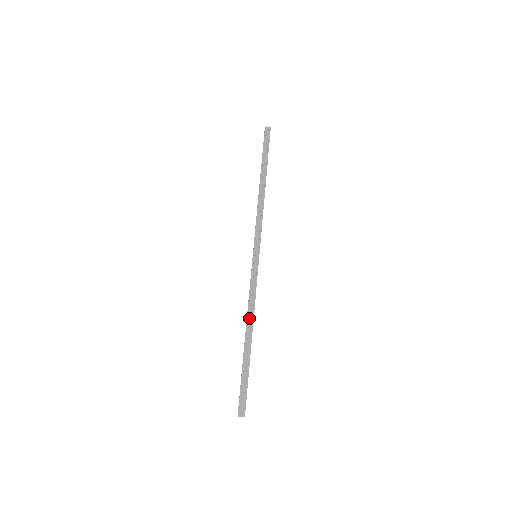
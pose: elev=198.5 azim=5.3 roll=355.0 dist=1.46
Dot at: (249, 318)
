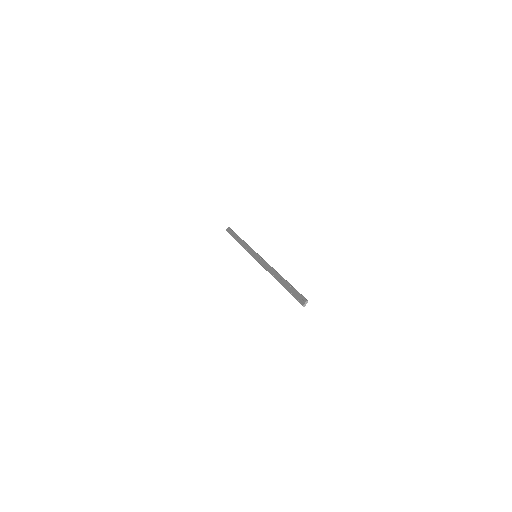
Dot at: (271, 273)
